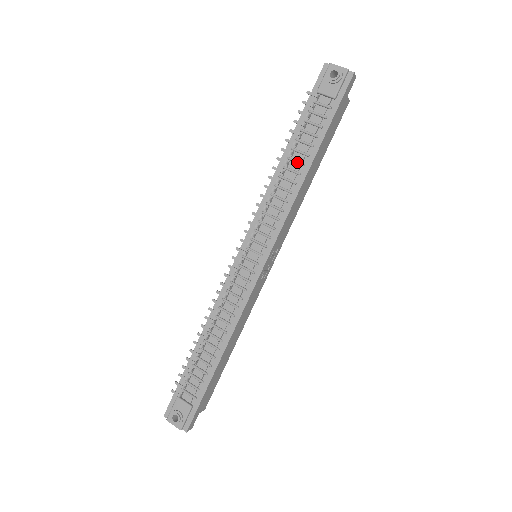
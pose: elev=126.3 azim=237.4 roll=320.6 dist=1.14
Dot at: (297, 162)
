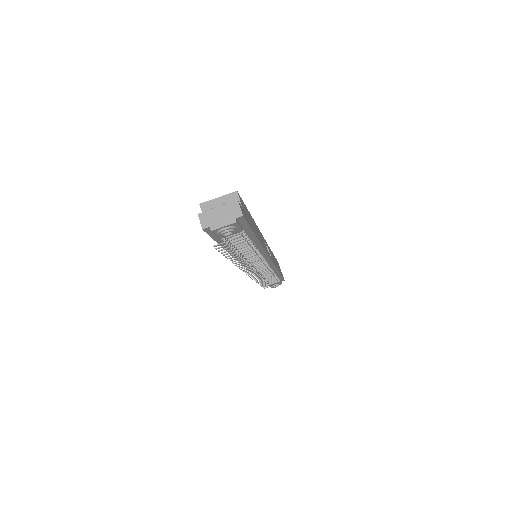
Dot at: occluded
